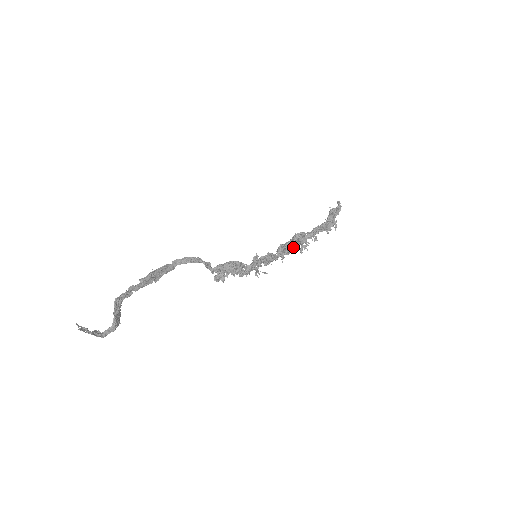
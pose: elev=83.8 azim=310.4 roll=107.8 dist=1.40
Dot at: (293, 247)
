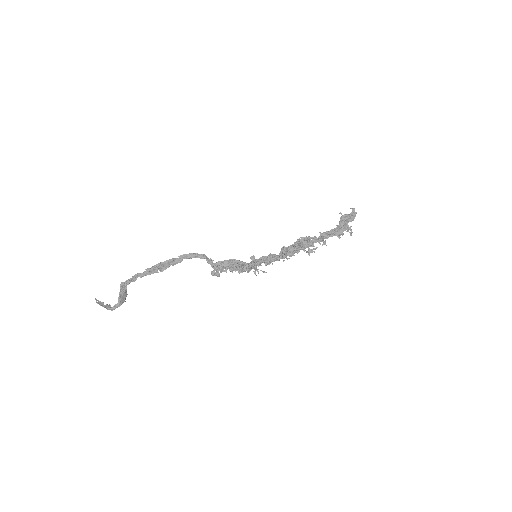
Dot at: (298, 250)
